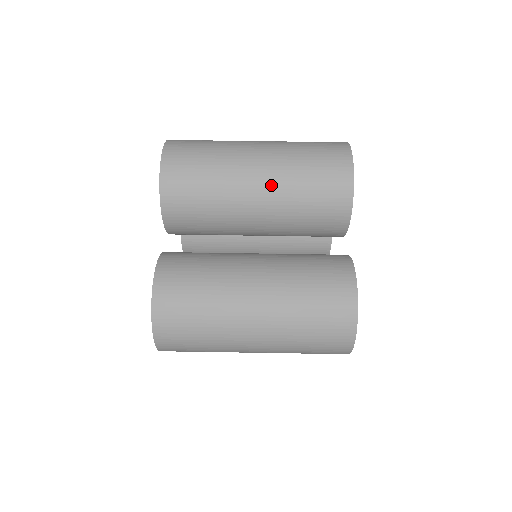
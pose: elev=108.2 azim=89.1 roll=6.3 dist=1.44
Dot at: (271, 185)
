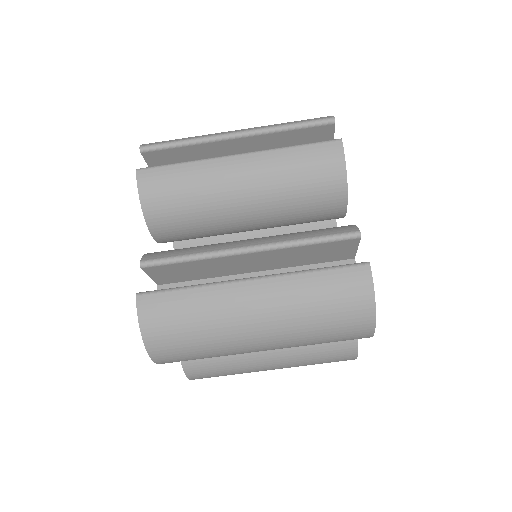
Dot at: occluded
